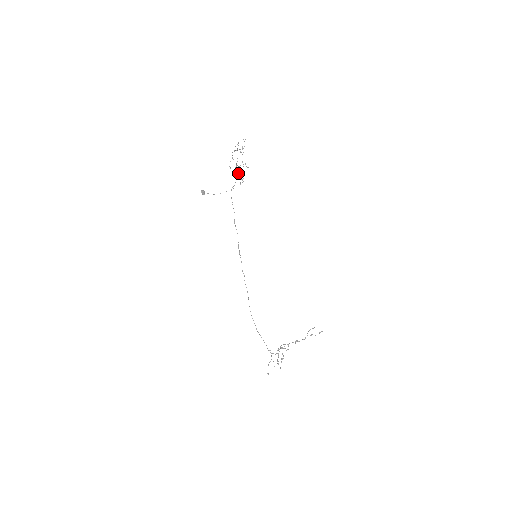
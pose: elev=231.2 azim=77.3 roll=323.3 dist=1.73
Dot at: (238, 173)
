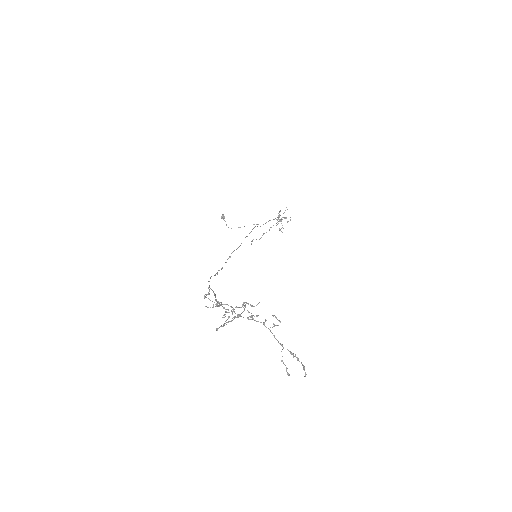
Dot at: (275, 218)
